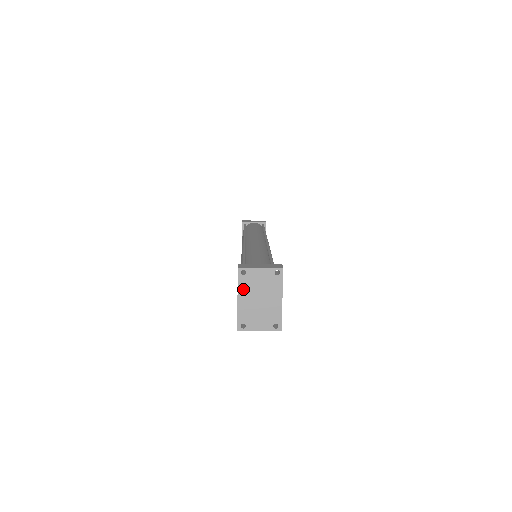
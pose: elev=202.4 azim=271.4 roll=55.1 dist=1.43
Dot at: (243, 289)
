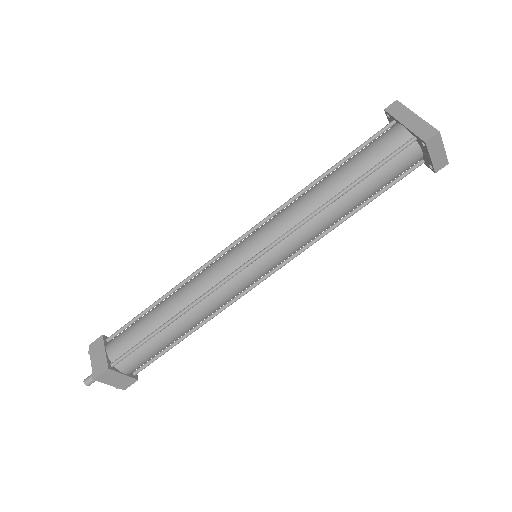
Dot at: (411, 114)
